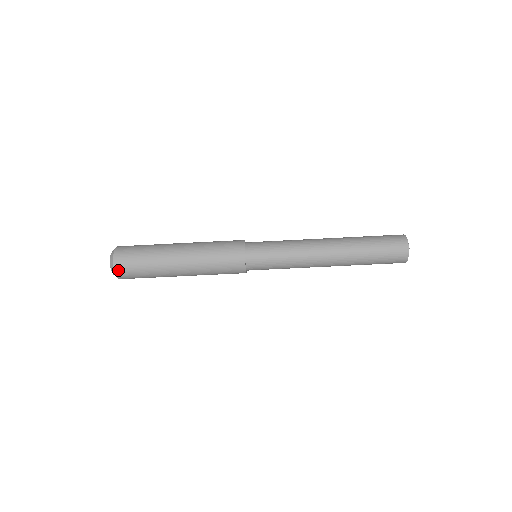
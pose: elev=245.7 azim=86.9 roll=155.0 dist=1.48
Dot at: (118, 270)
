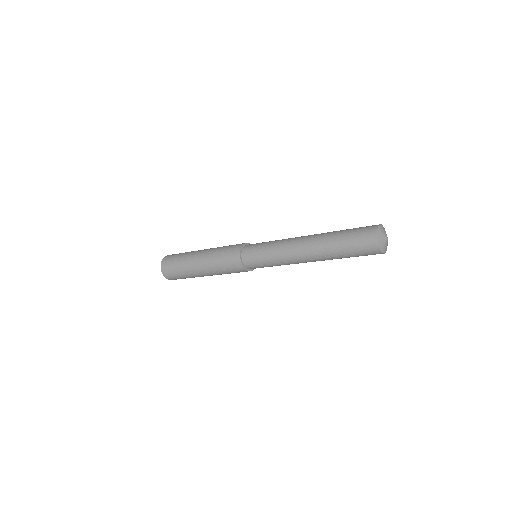
Dot at: (169, 279)
